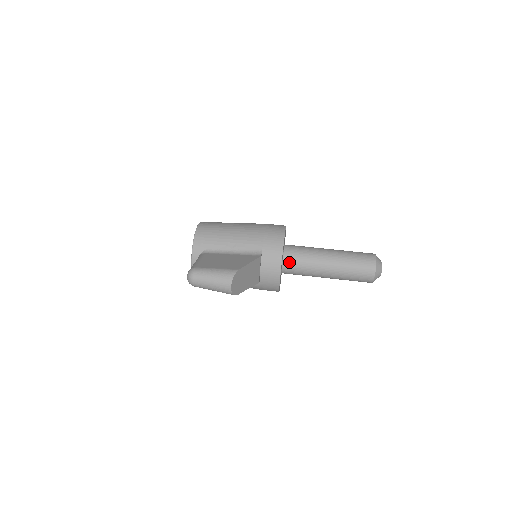
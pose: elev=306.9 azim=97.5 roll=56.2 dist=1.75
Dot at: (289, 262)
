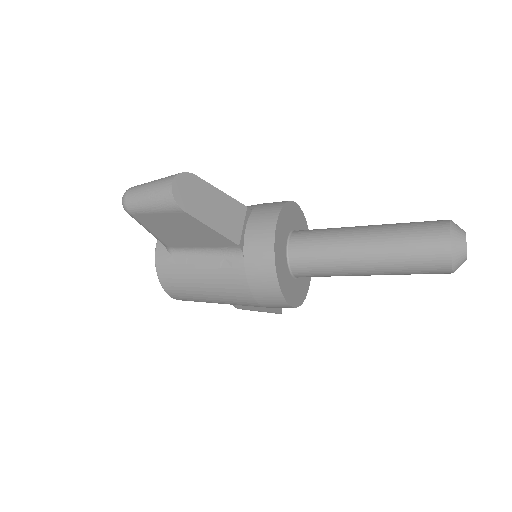
Dot at: (298, 239)
